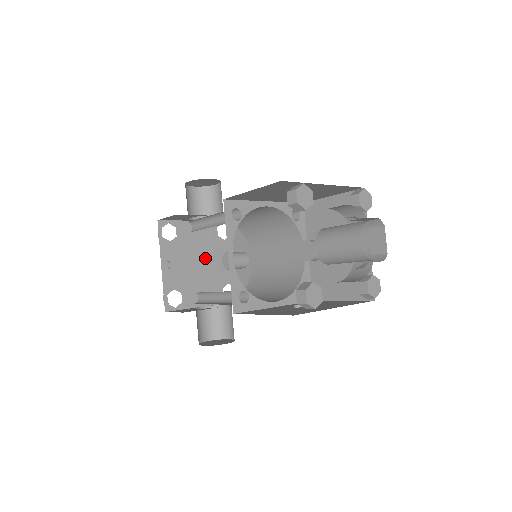
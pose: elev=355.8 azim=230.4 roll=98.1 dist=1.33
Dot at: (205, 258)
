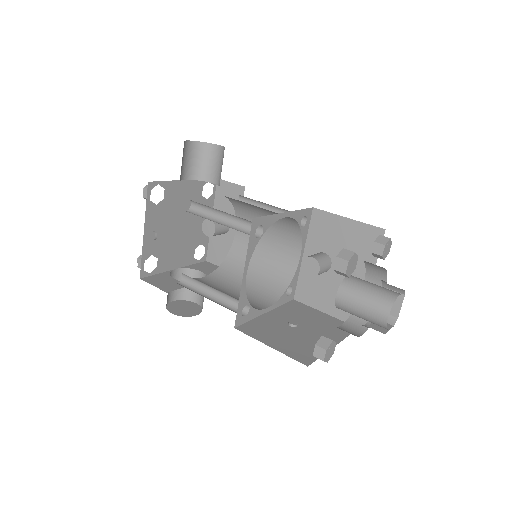
Dot at: (186, 220)
